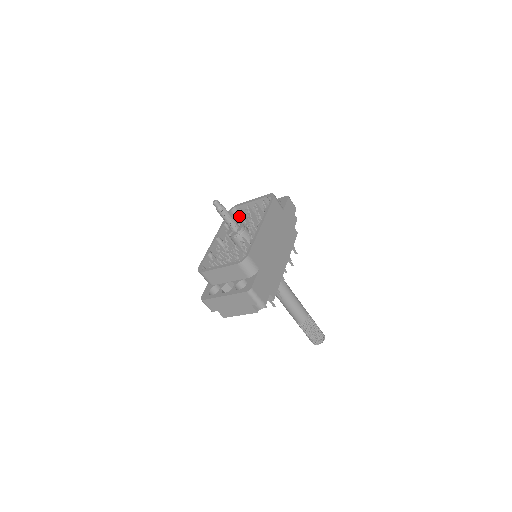
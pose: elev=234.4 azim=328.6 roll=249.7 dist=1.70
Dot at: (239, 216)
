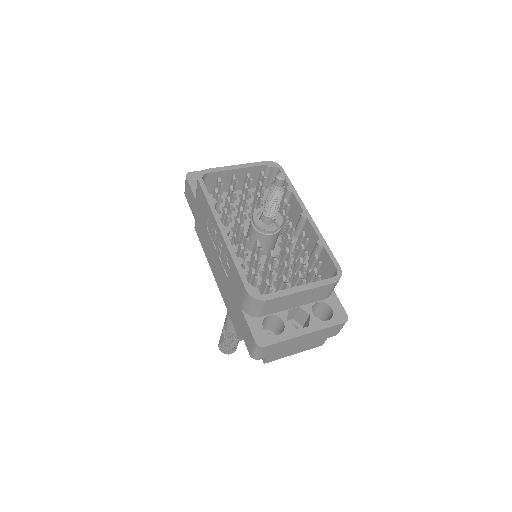
Dot at: (234, 192)
